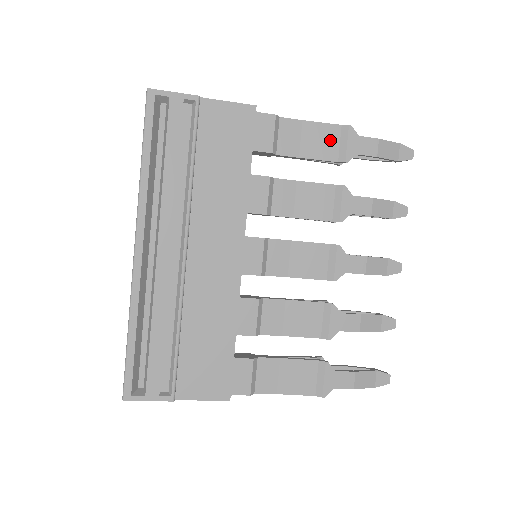
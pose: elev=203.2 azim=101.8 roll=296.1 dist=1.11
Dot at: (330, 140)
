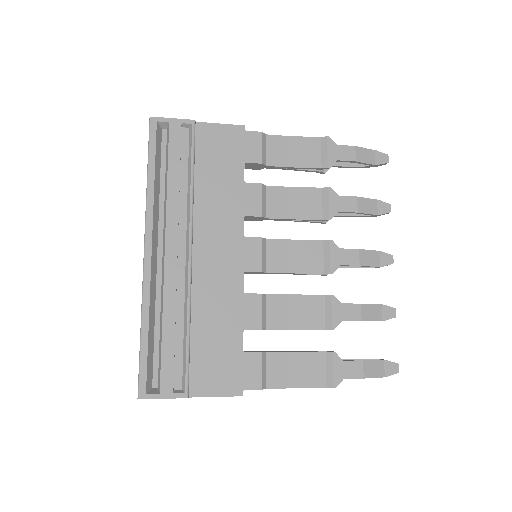
Dot at: (312, 150)
